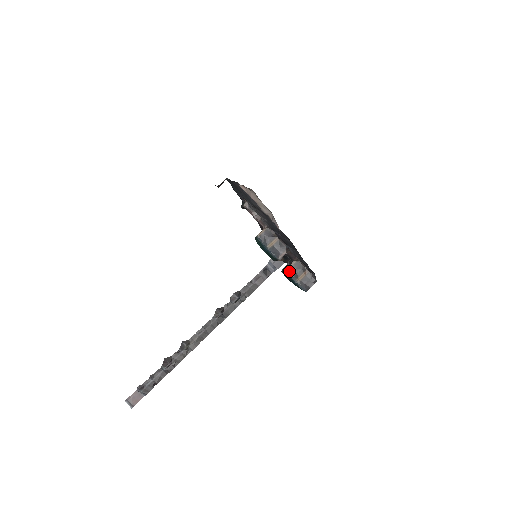
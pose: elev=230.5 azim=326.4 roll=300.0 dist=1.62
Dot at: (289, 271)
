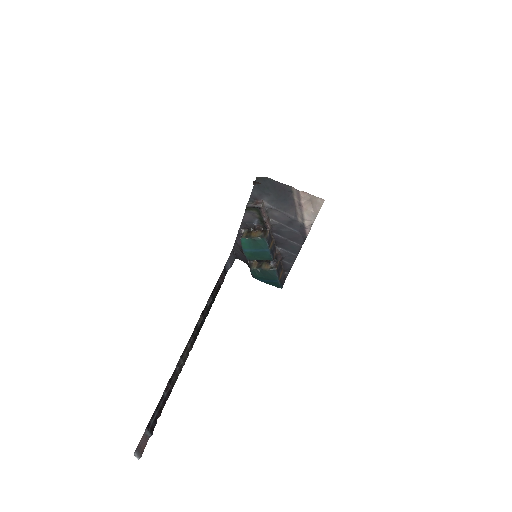
Dot at: (277, 270)
